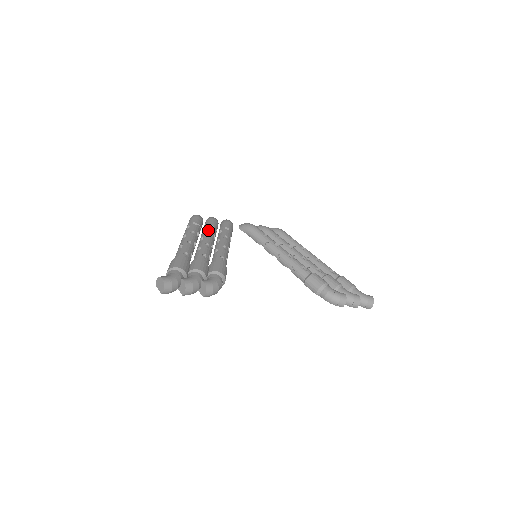
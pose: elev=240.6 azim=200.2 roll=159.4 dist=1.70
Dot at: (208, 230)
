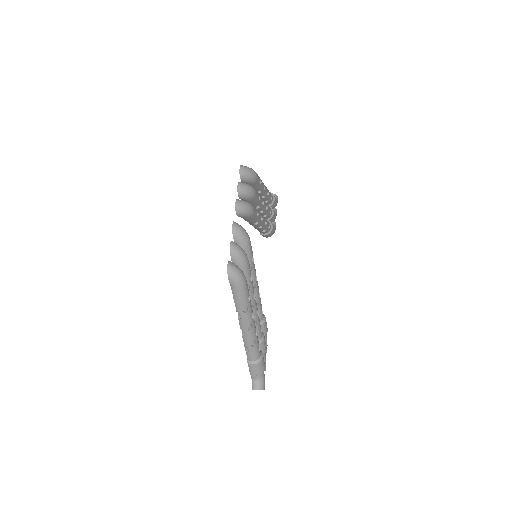
Dot at: (253, 290)
